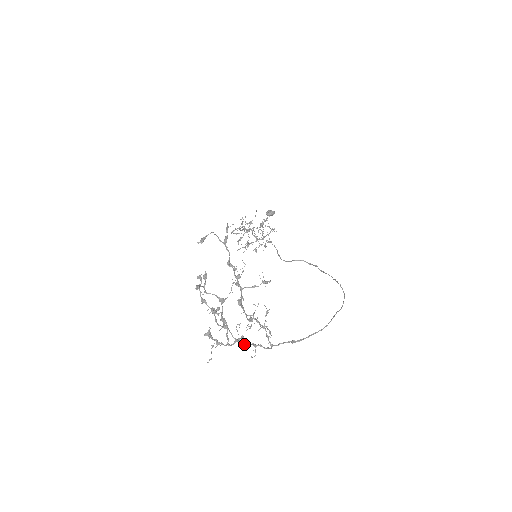
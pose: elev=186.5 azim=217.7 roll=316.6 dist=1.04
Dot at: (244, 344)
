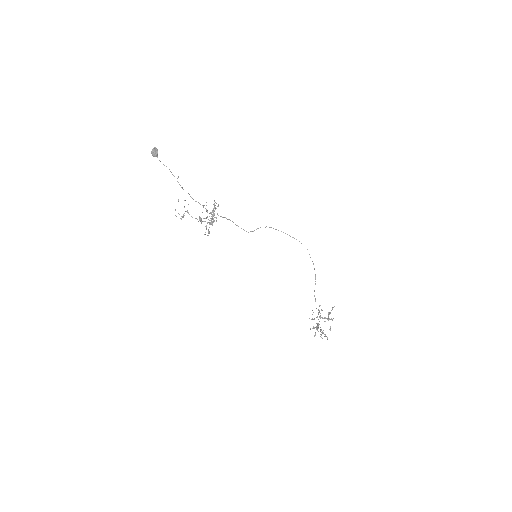
Dot at: occluded
